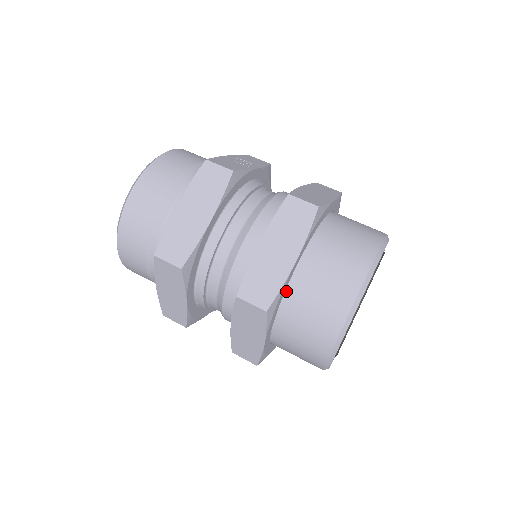
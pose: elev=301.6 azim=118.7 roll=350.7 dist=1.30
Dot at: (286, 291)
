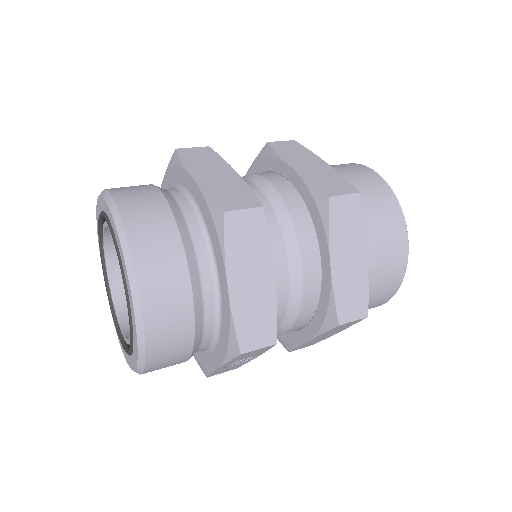
Dot at: occluded
